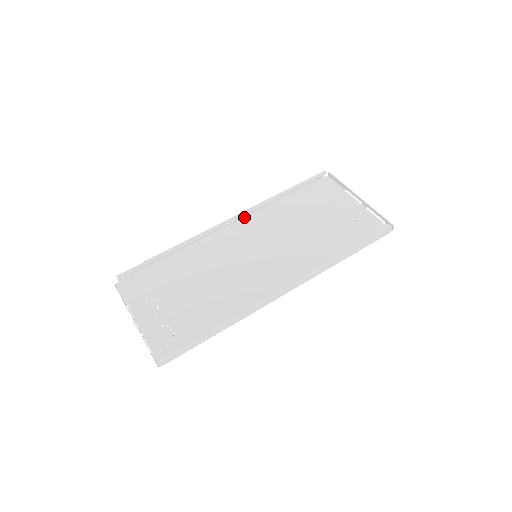
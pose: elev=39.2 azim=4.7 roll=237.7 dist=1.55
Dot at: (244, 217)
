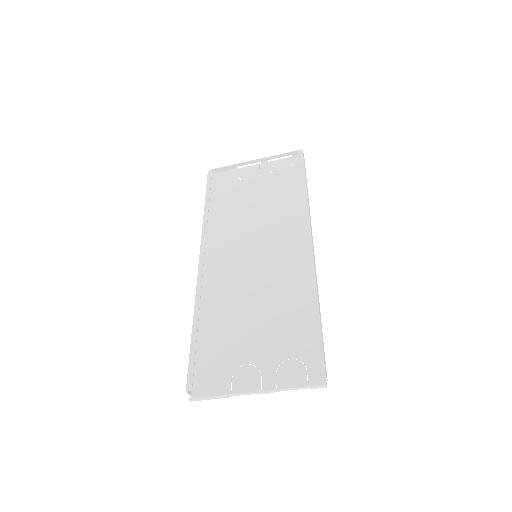
Dot at: occluded
